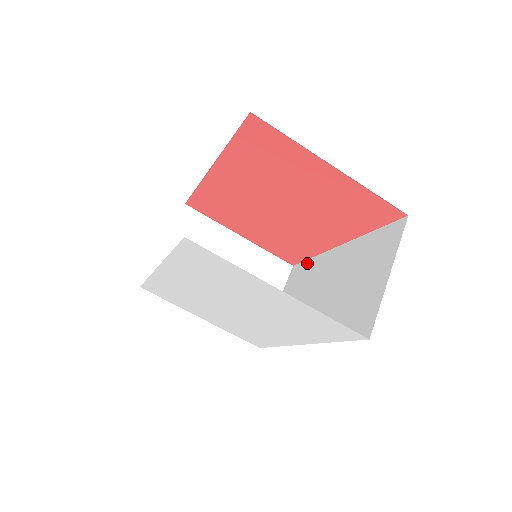
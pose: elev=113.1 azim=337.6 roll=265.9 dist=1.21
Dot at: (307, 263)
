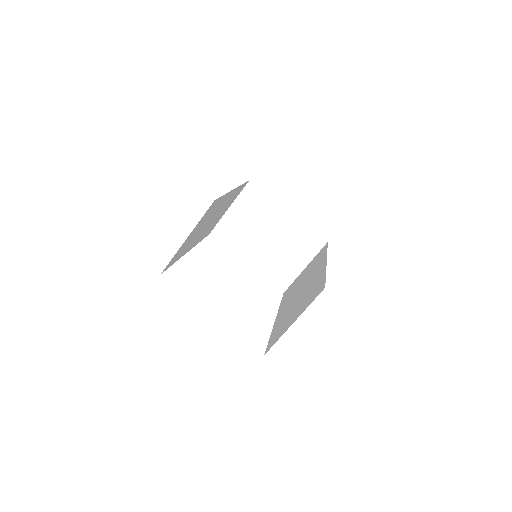
Dot at: (324, 251)
